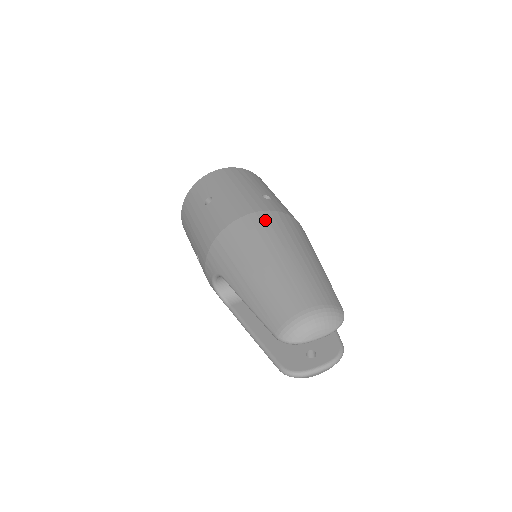
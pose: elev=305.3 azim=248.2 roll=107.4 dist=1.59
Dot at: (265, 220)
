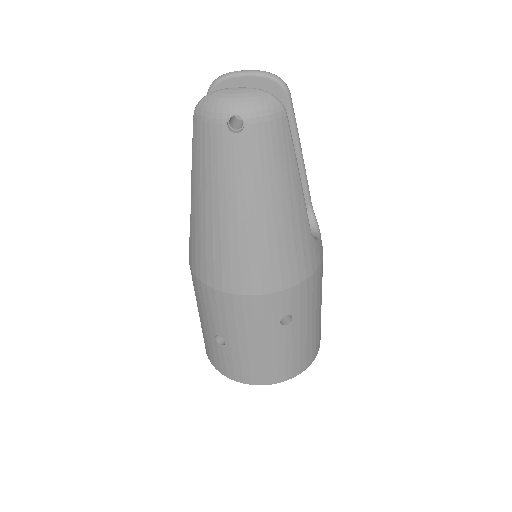
Dot at: occluded
